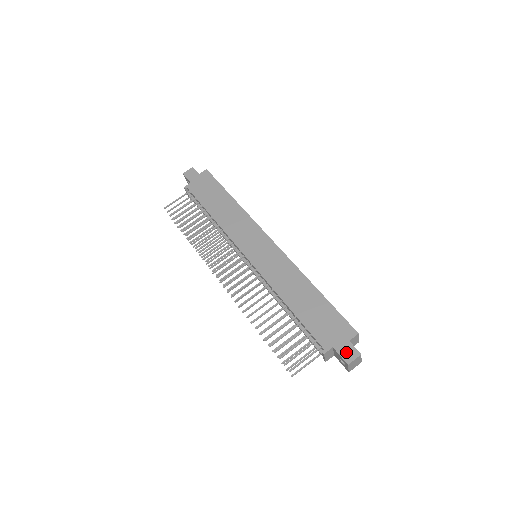
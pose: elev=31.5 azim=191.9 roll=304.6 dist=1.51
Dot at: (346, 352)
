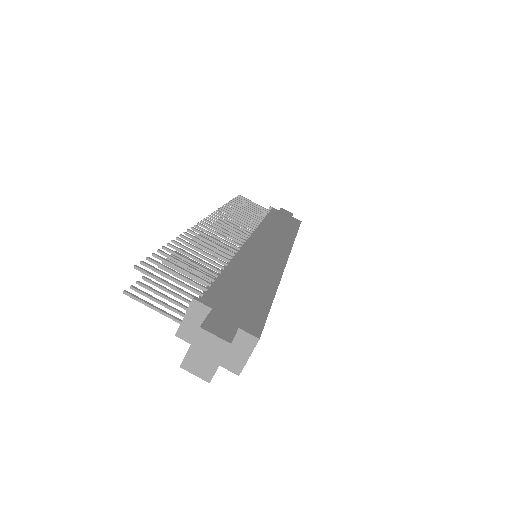
Dot at: (218, 324)
